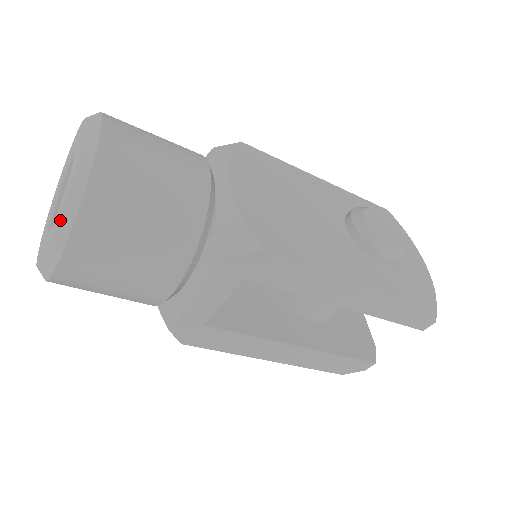
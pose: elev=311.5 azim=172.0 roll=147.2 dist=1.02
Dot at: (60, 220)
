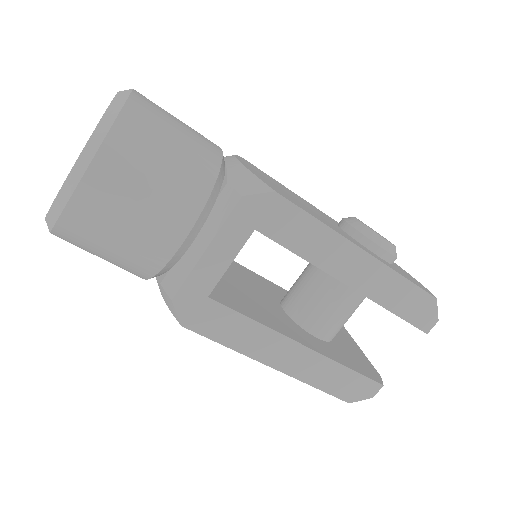
Dot at: (90, 140)
